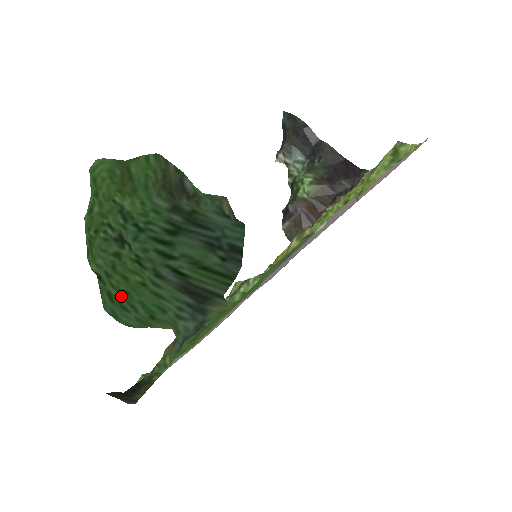
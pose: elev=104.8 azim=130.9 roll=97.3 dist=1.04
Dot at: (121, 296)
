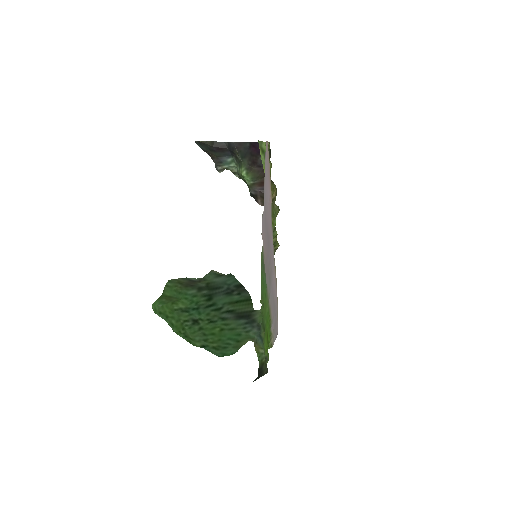
Dot at: (219, 344)
